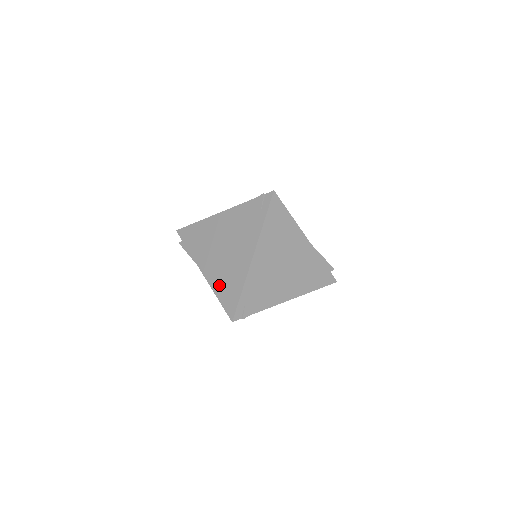
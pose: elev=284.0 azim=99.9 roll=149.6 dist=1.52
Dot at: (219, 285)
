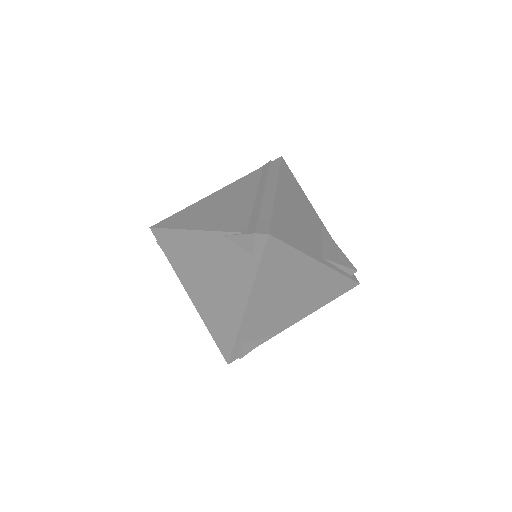
Dot at: (209, 319)
